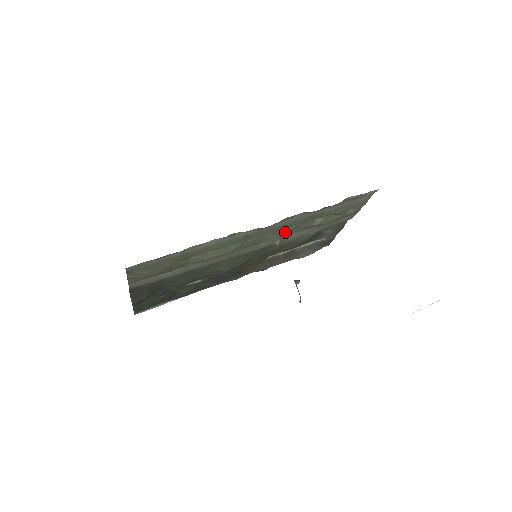
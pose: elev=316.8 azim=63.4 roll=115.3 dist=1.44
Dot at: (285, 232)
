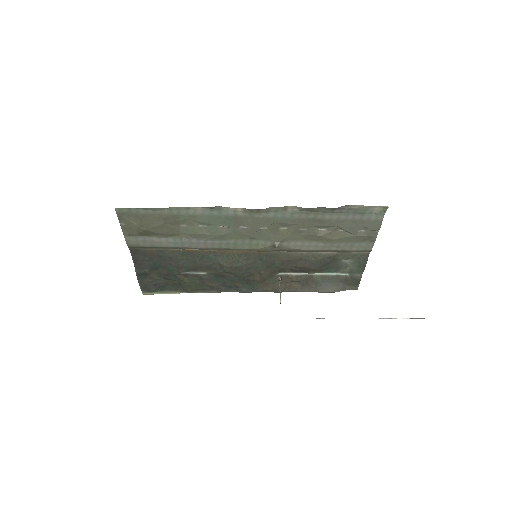
Dot at: (284, 233)
